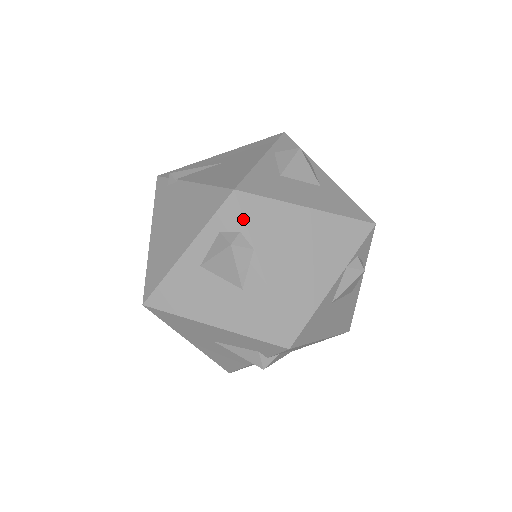
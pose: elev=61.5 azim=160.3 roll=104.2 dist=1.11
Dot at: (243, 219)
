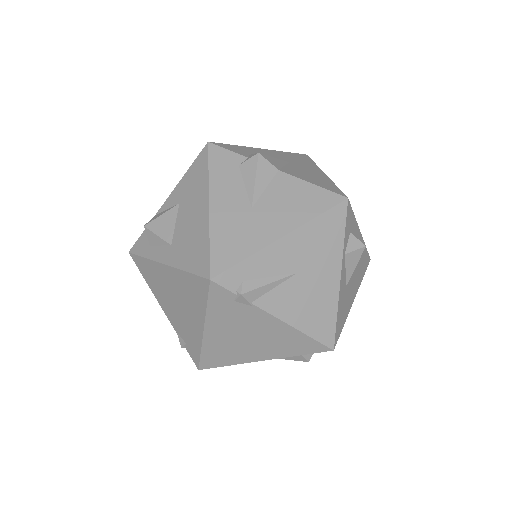
Dot at: occluded
